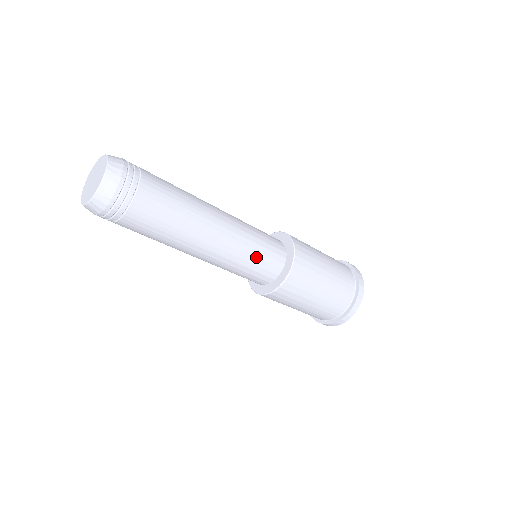
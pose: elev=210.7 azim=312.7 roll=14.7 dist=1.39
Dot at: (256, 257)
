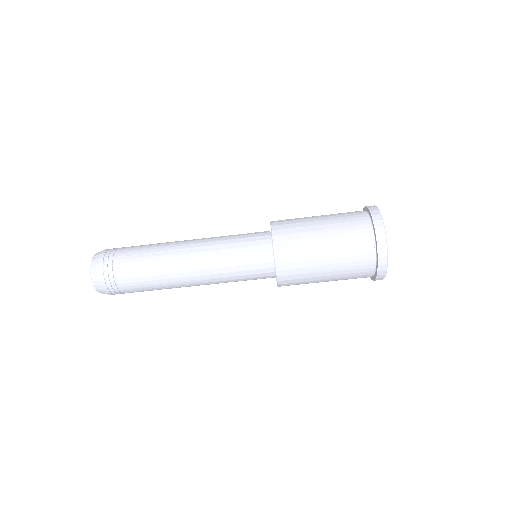
Dot at: (237, 253)
